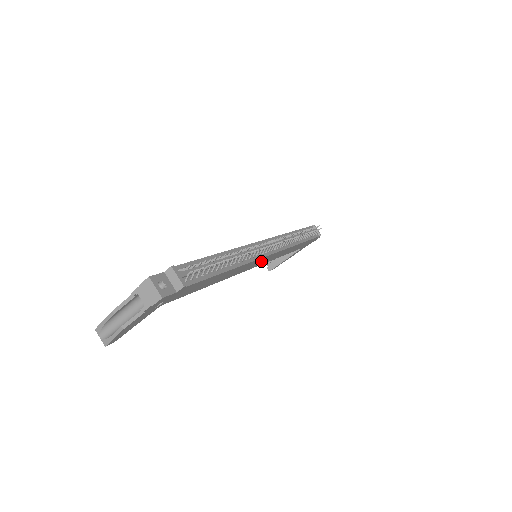
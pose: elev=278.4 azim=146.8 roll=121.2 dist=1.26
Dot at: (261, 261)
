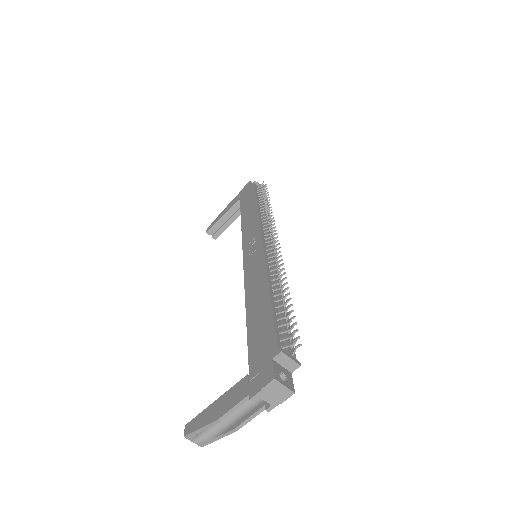
Dot at: occluded
